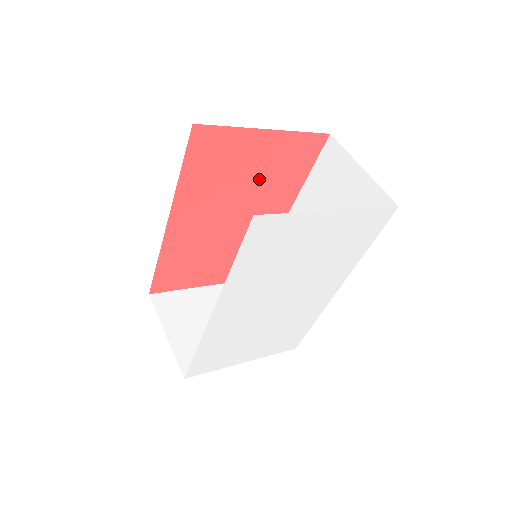
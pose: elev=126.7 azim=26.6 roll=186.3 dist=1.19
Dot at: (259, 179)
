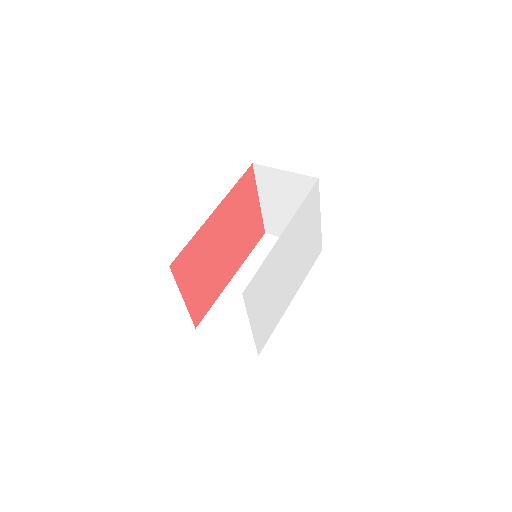
Dot at: (243, 229)
